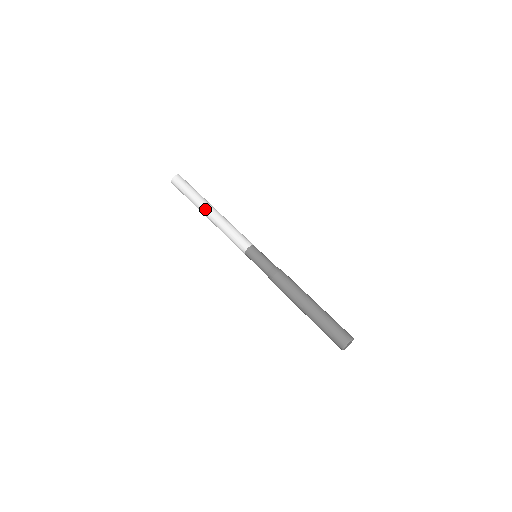
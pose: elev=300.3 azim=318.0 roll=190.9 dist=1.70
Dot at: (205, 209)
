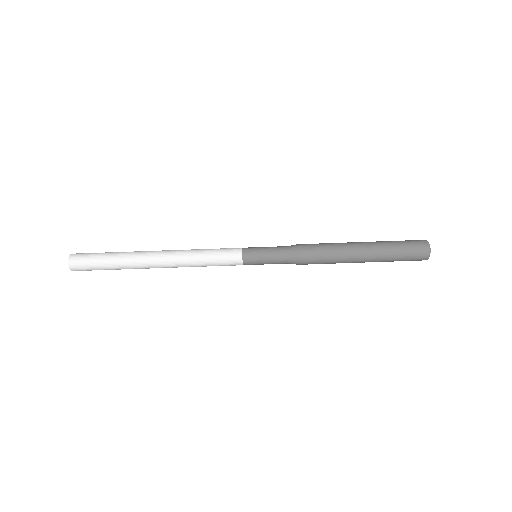
Dot at: (149, 262)
